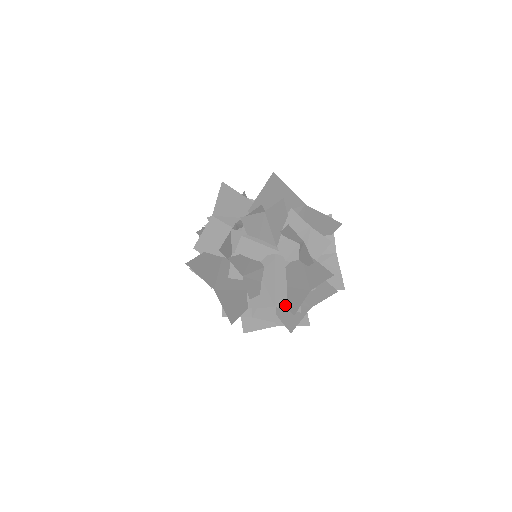
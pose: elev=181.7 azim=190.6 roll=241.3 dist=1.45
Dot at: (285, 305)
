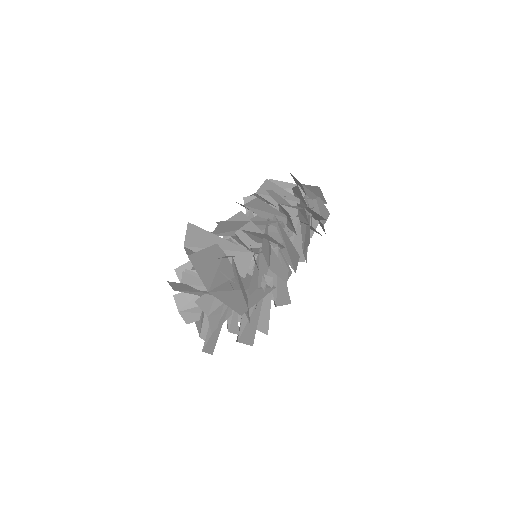
Dot at: occluded
